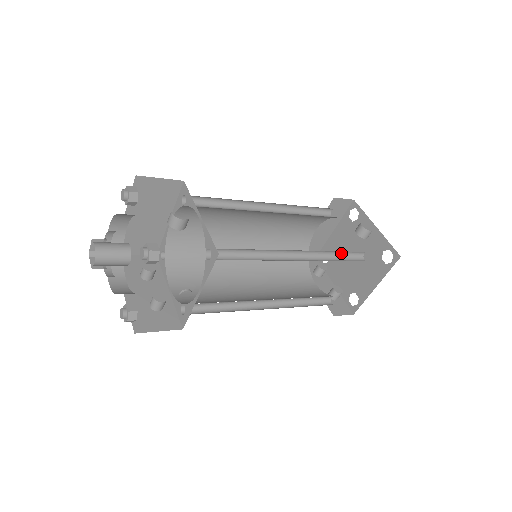
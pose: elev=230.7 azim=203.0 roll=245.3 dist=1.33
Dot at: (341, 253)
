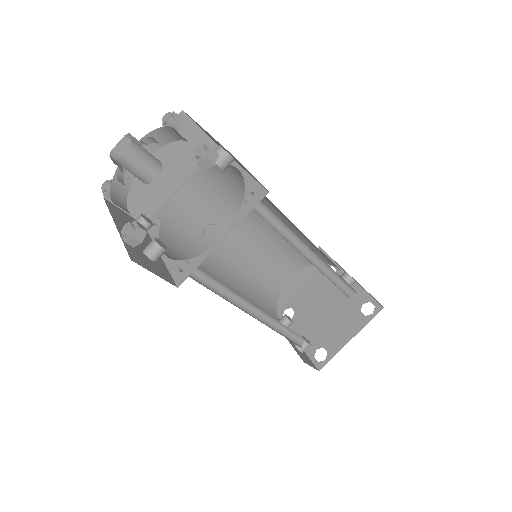
Dot at: (337, 281)
